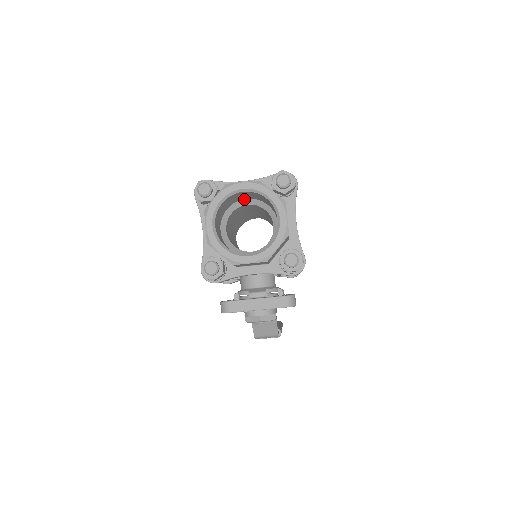
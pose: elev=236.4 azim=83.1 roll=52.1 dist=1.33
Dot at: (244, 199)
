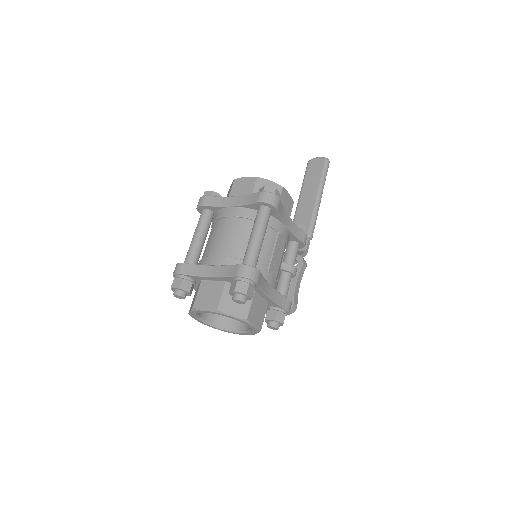
Dot at: occluded
